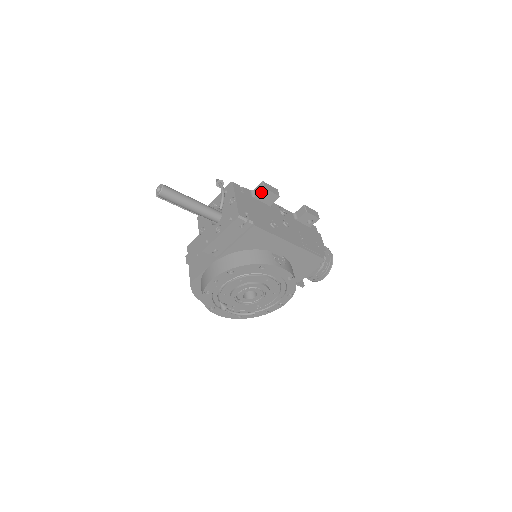
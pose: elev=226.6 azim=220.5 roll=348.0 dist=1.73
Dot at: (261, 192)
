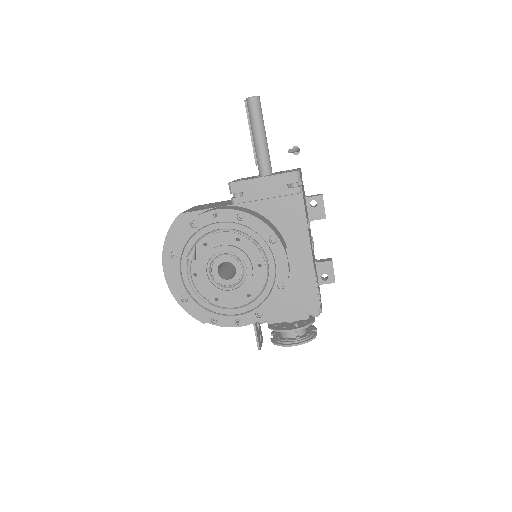
Dot at: (316, 197)
